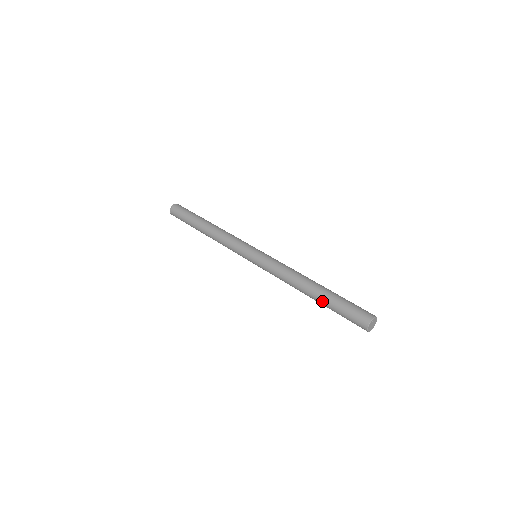
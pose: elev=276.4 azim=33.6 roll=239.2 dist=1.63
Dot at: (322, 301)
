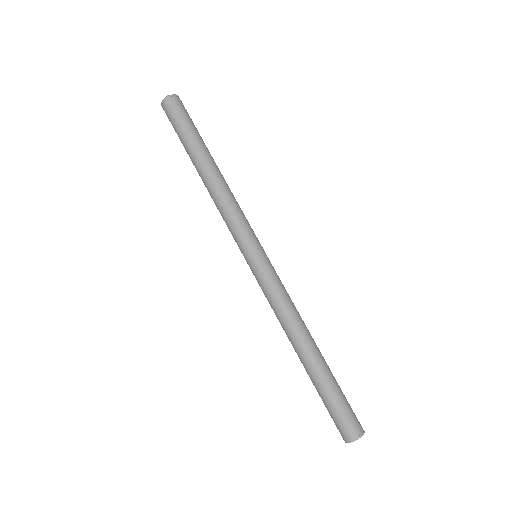
Dot at: (310, 377)
